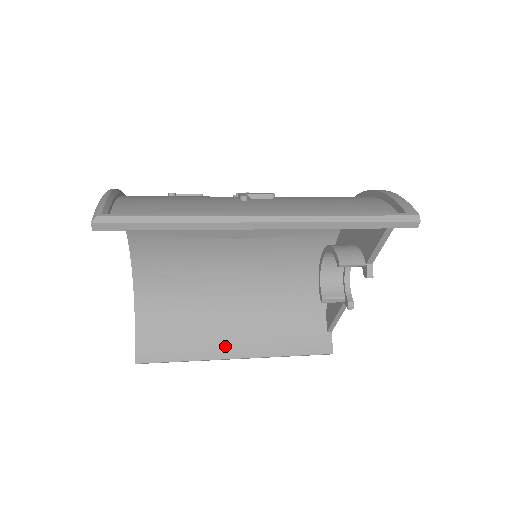
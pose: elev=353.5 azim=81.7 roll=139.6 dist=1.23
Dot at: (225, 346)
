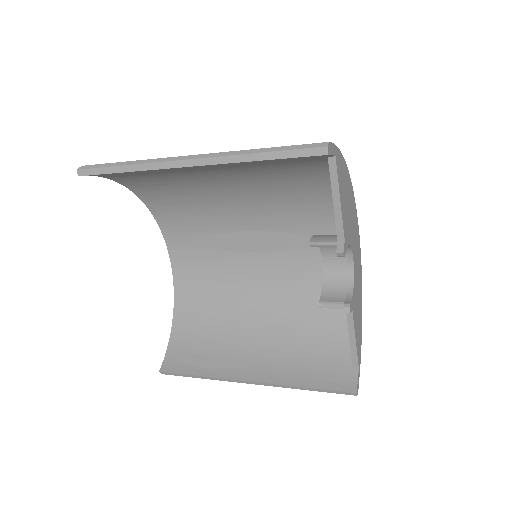
Dot at: (241, 367)
